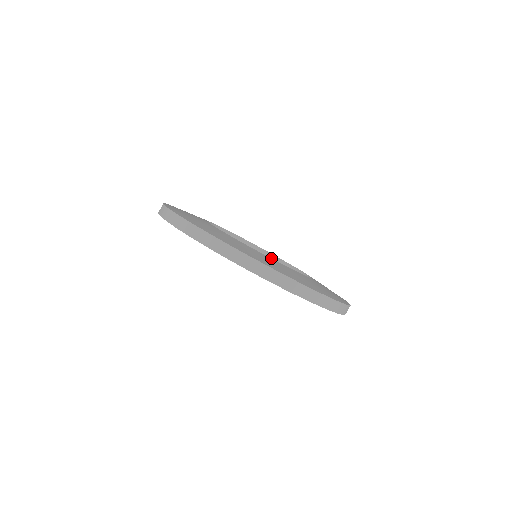
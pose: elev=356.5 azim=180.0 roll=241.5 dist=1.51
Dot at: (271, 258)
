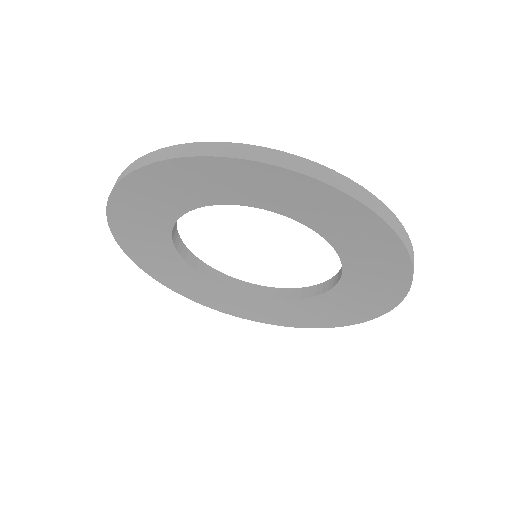
Dot at: (290, 293)
